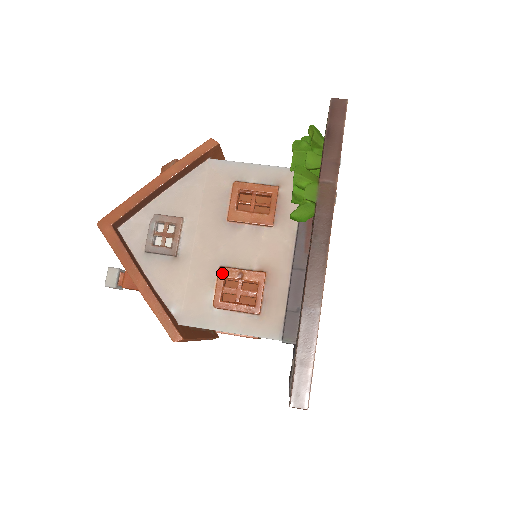
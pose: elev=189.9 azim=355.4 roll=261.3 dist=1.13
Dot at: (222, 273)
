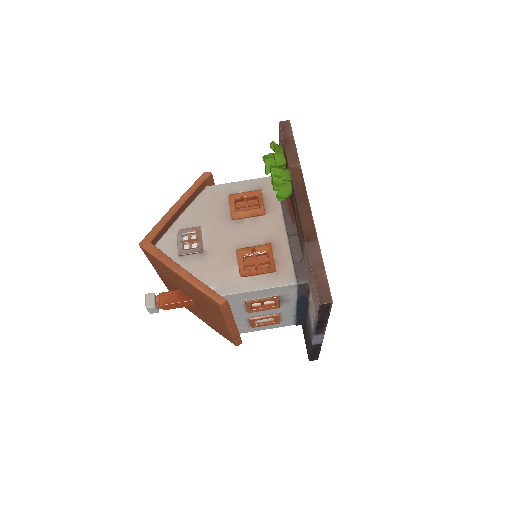
Dot at: (240, 253)
